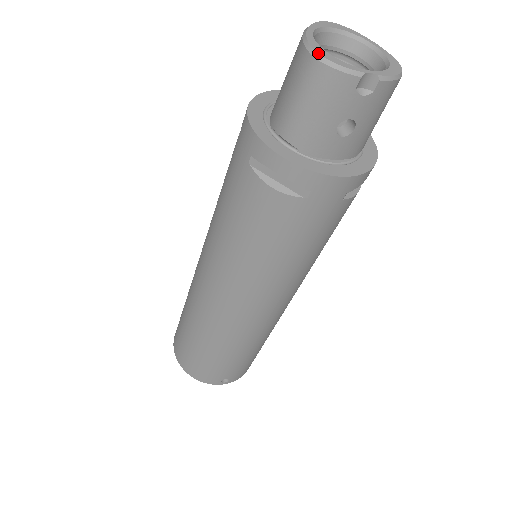
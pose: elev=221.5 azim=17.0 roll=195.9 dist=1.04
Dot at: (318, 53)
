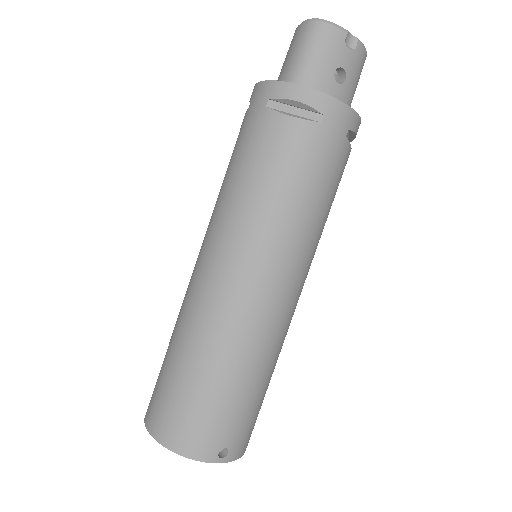
Dot at: (316, 18)
